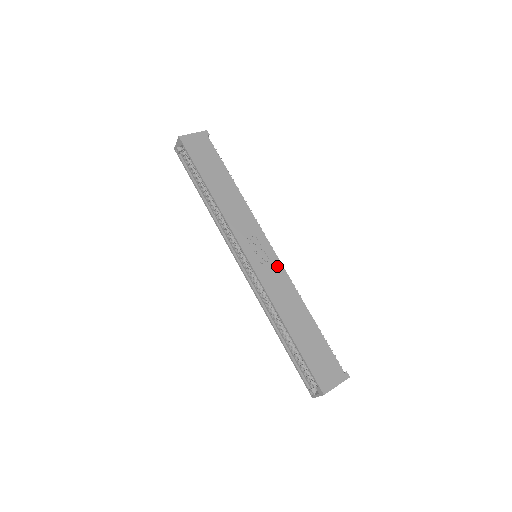
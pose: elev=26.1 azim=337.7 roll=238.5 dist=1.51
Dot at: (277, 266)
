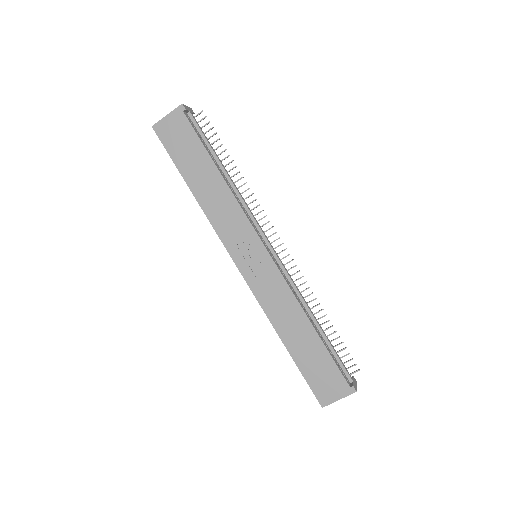
Dot at: (273, 273)
